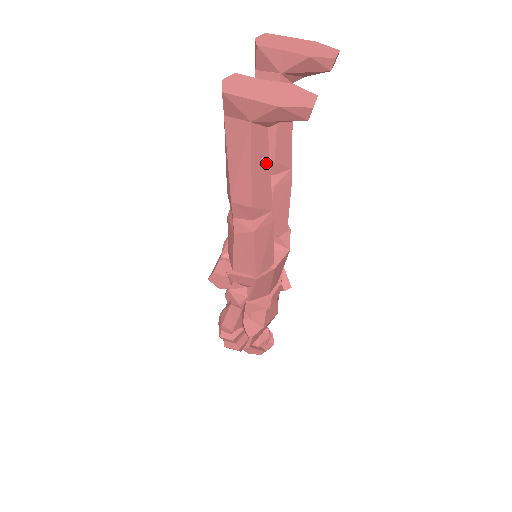
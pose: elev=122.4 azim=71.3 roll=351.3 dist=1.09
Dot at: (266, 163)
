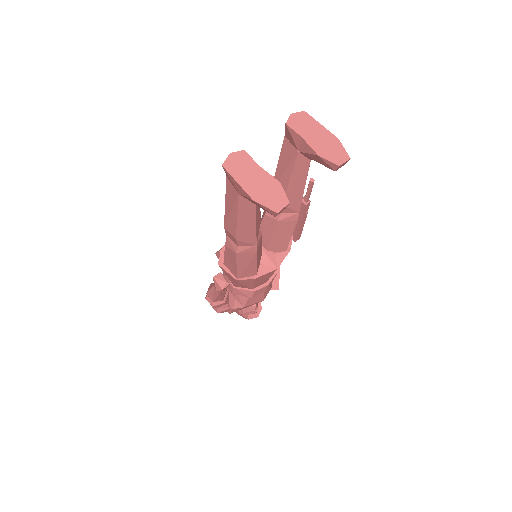
Dot at: (252, 218)
